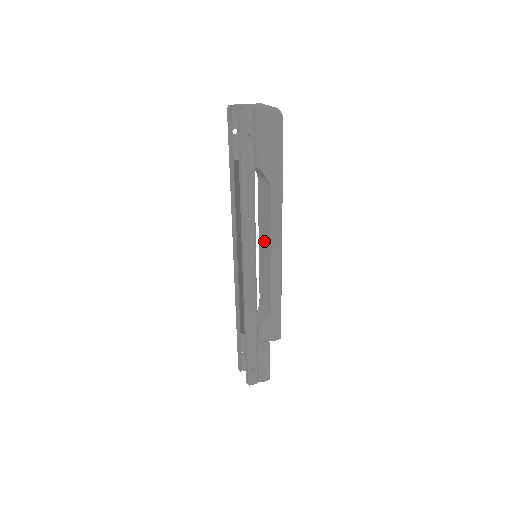
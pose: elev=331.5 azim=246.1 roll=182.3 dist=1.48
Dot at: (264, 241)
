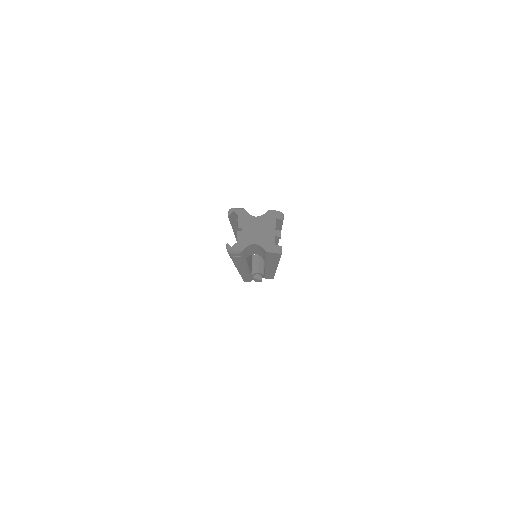
Dot at: occluded
